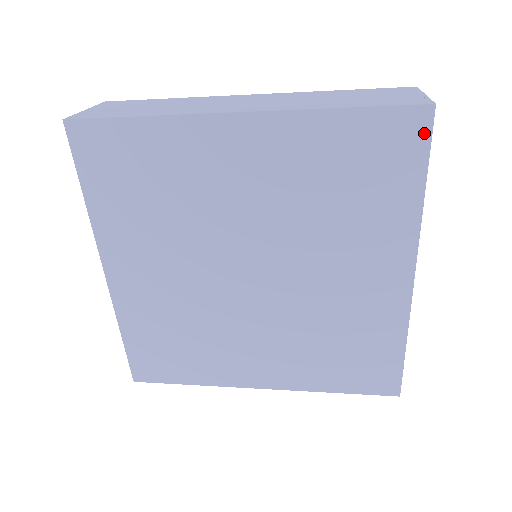
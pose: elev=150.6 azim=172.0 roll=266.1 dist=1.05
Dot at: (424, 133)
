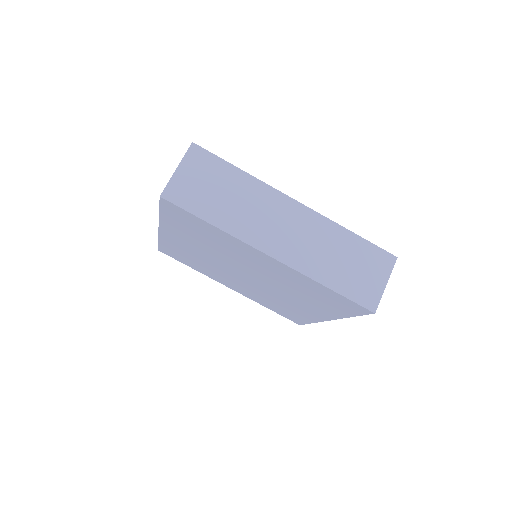
Dot at: (363, 312)
